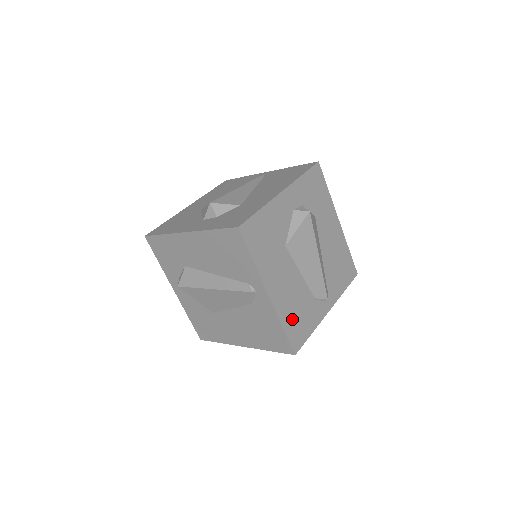
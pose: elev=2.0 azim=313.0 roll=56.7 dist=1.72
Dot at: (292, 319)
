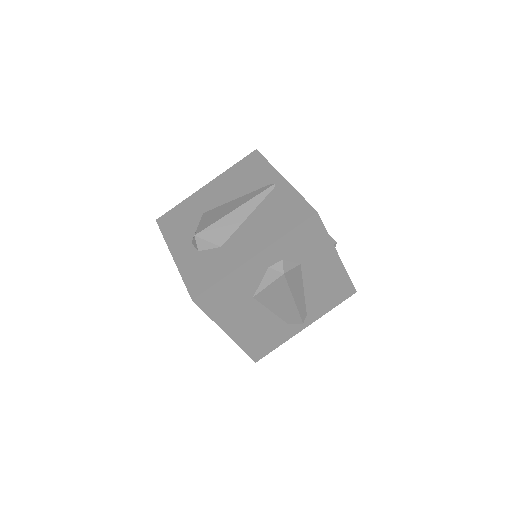
Dot at: (255, 343)
